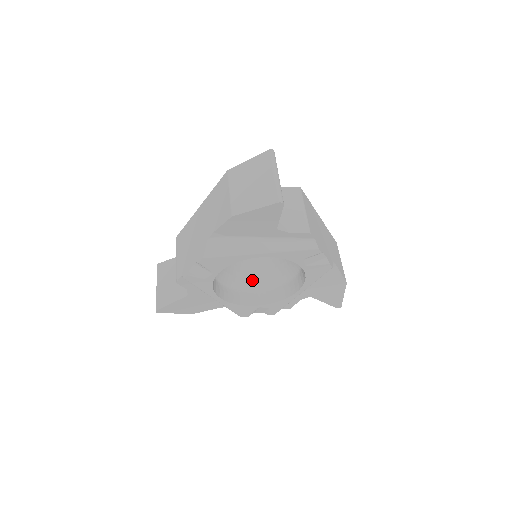
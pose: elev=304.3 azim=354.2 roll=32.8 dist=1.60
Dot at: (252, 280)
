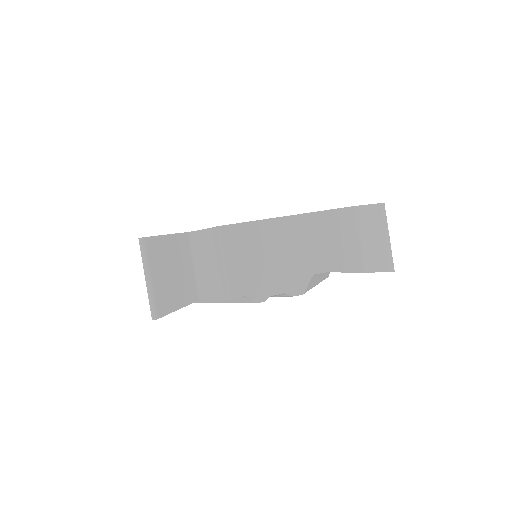
Dot at: occluded
